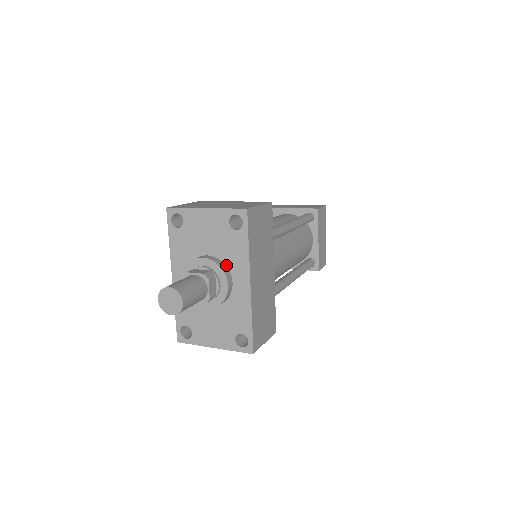
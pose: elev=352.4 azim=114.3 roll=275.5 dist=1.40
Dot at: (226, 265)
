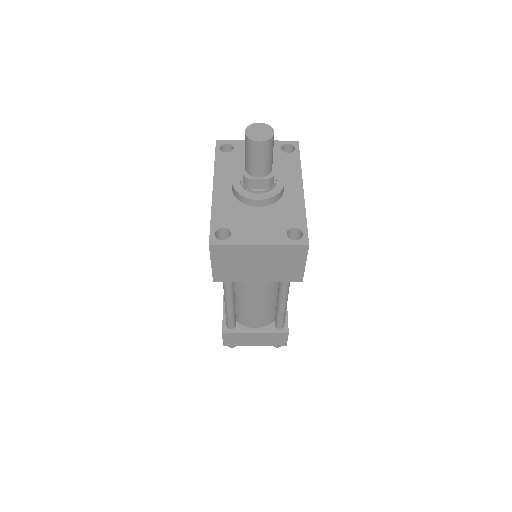
Dot at: occluded
